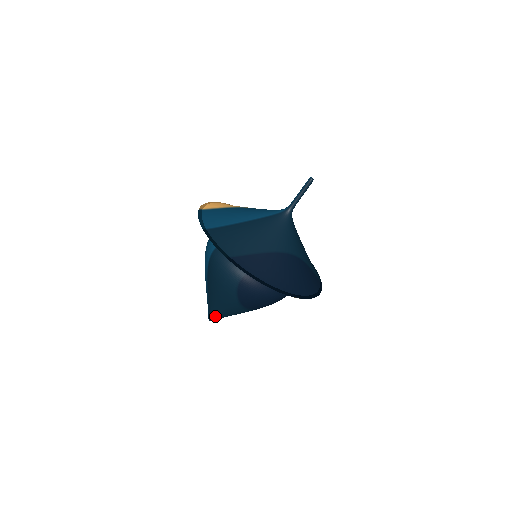
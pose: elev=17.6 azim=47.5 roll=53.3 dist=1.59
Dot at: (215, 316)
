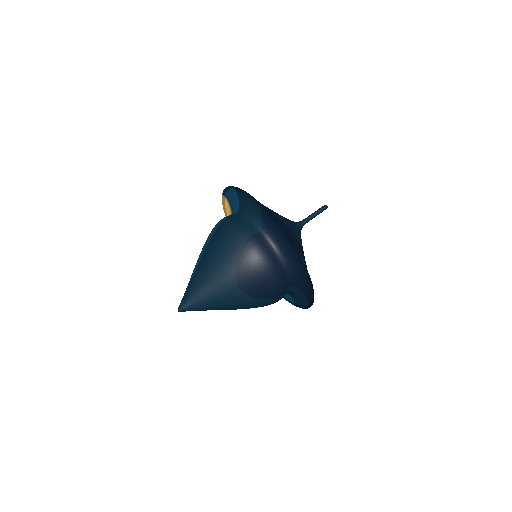
Dot at: (191, 299)
